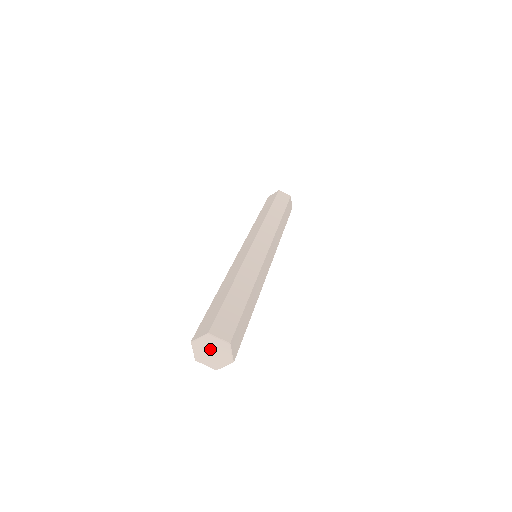
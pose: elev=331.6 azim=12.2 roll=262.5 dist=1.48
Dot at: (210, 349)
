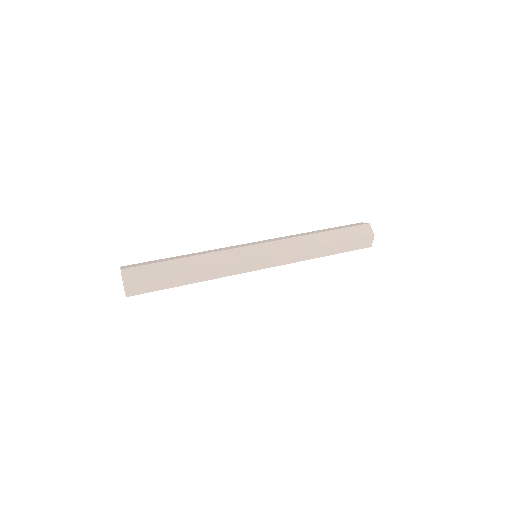
Dot at: (122, 279)
